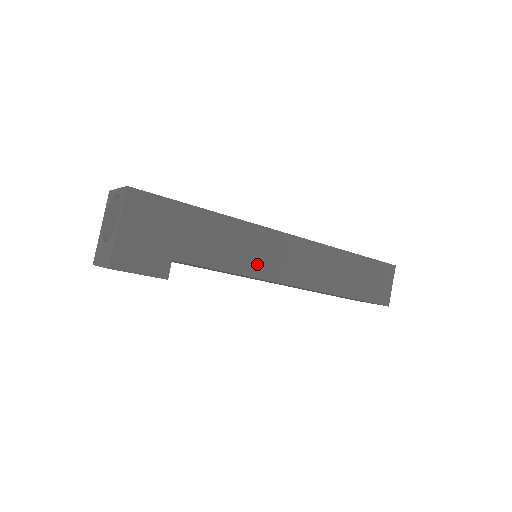
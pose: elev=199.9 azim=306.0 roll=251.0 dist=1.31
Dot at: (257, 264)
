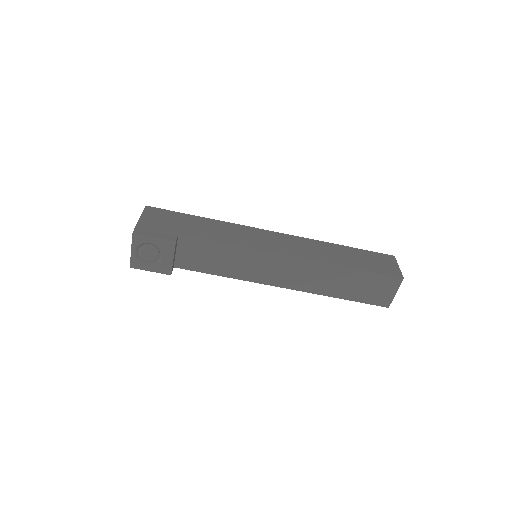
Dot at: (249, 242)
